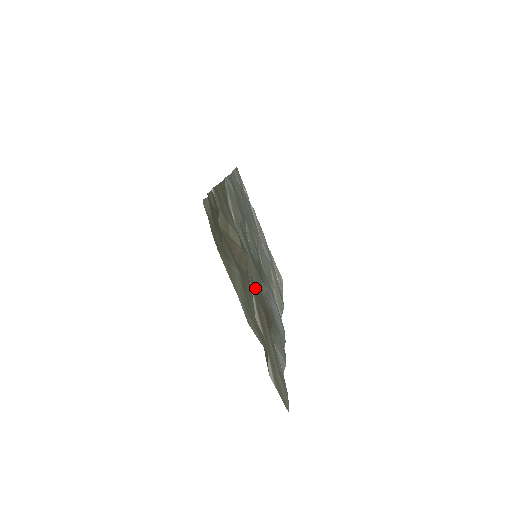
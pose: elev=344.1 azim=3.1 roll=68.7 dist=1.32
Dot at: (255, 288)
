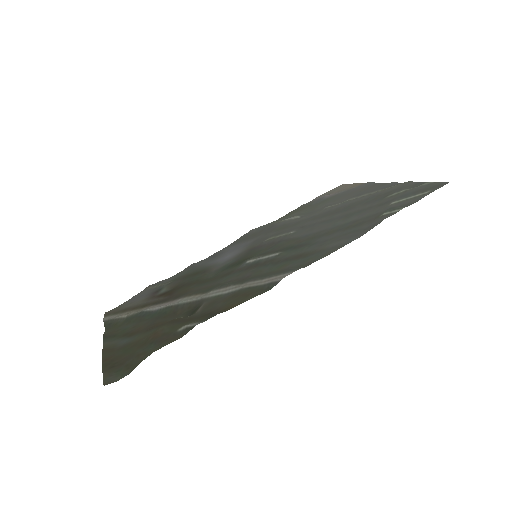
Dot at: (180, 295)
